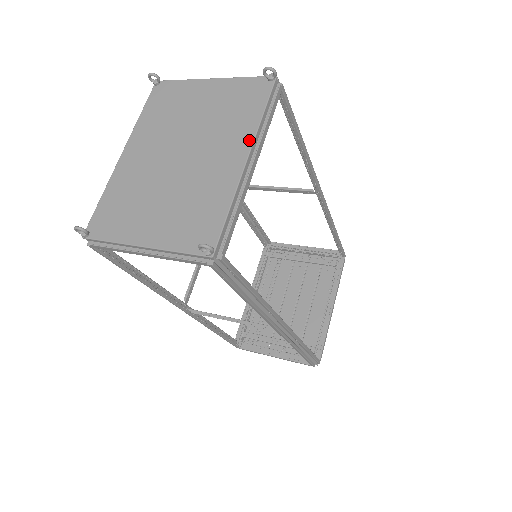
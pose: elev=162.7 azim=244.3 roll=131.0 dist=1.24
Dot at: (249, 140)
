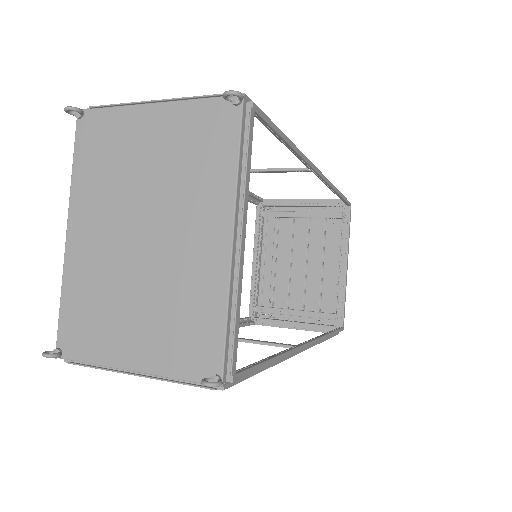
Dot at: (228, 208)
